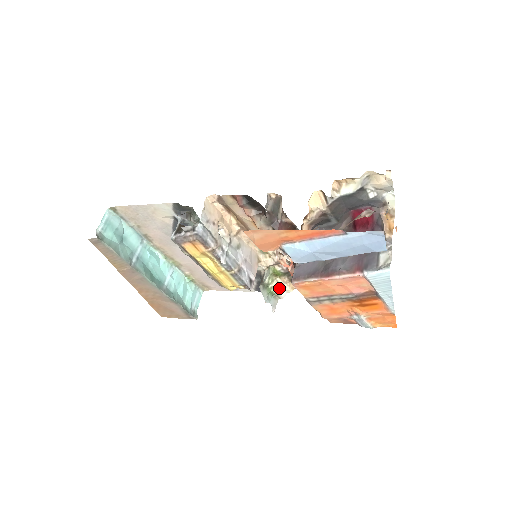
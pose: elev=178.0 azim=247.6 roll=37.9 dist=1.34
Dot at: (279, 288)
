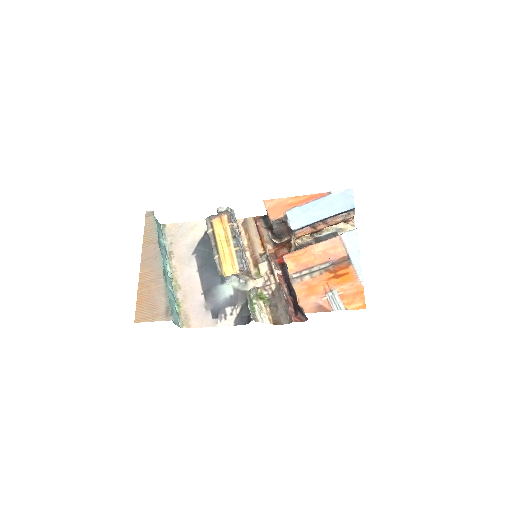
Dot at: (260, 311)
